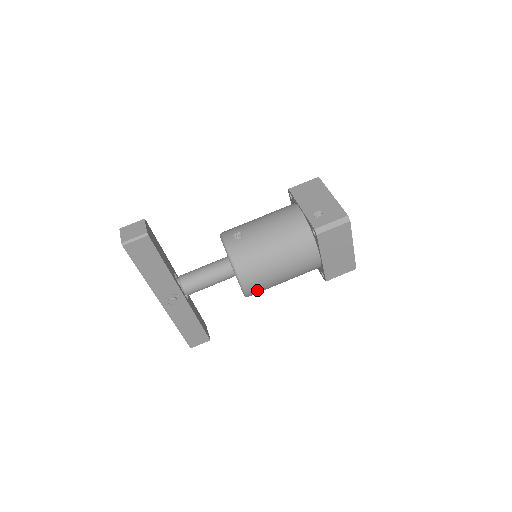
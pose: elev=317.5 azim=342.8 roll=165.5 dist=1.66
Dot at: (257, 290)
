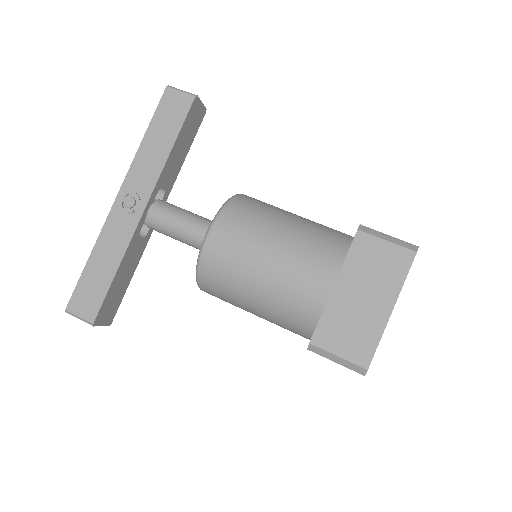
Dot at: (219, 259)
